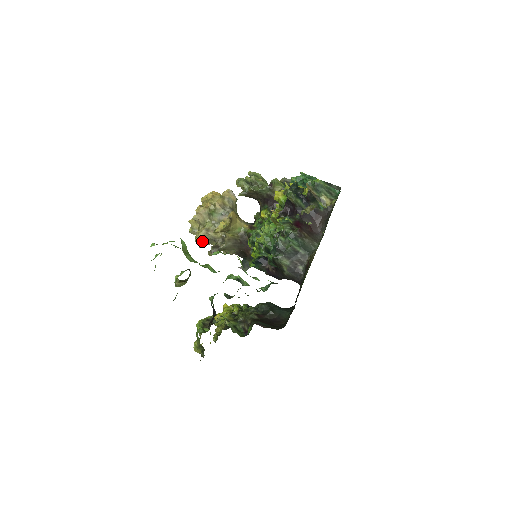
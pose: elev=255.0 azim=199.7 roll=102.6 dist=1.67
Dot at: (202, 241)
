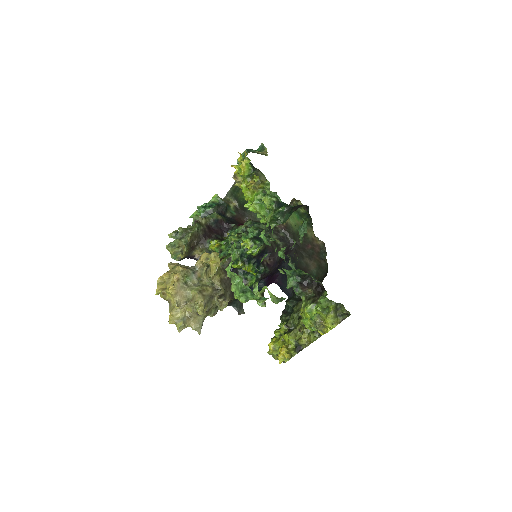
Dot at: (198, 322)
